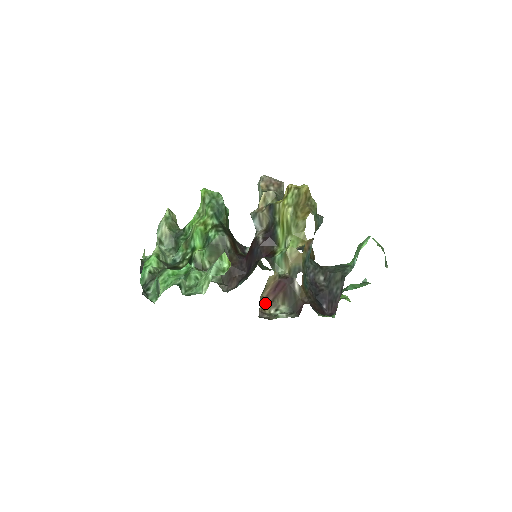
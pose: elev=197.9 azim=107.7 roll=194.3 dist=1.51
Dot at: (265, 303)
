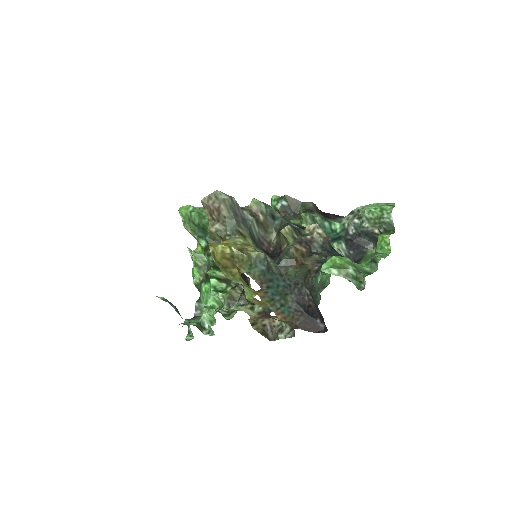
Dot at: (270, 318)
